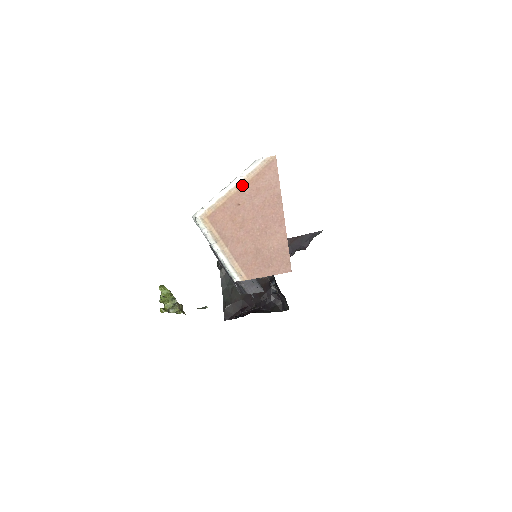
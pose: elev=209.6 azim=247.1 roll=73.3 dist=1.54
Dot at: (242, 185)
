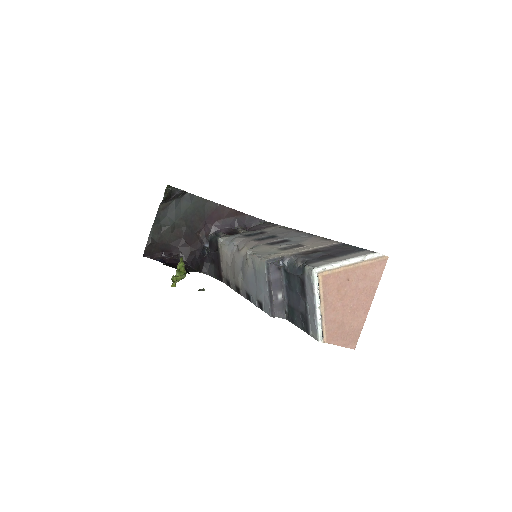
Dot at: (358, 265)
